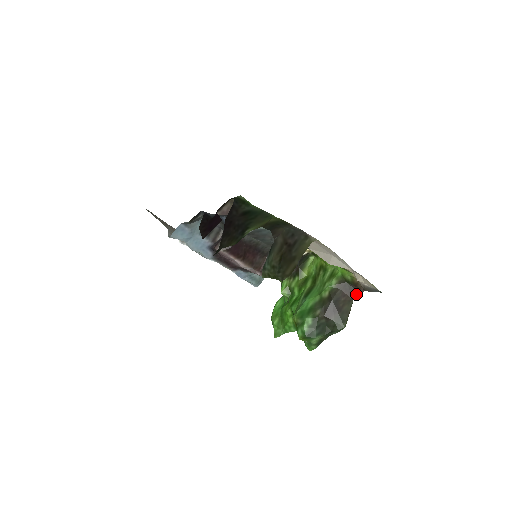
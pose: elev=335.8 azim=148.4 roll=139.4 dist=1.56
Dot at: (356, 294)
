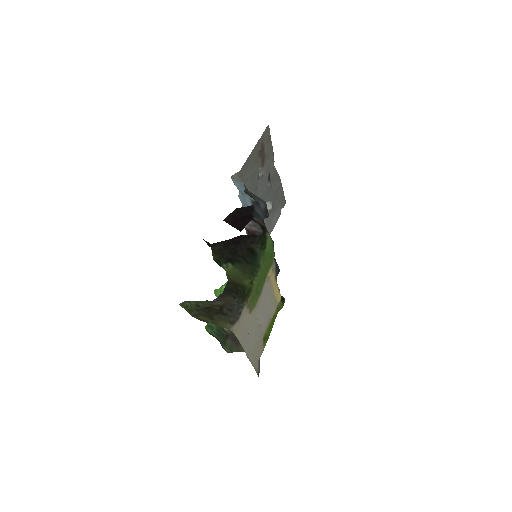
Dot at: occluded
